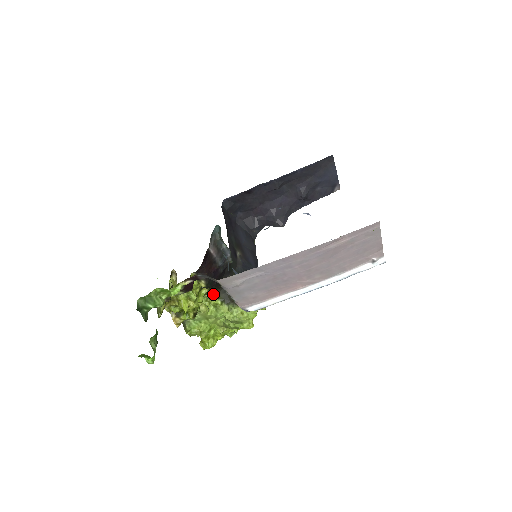
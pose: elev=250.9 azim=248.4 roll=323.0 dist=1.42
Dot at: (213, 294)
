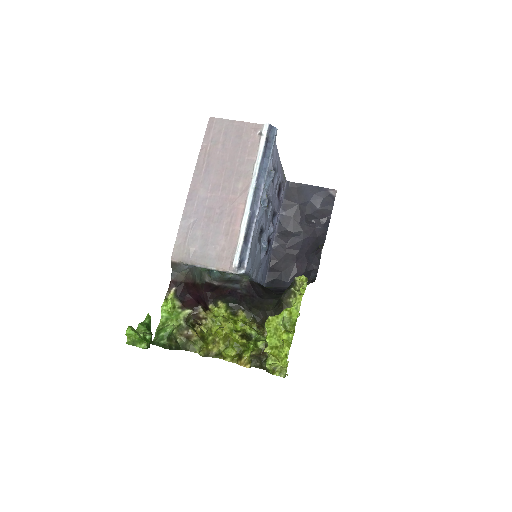
Dot at: occluded
